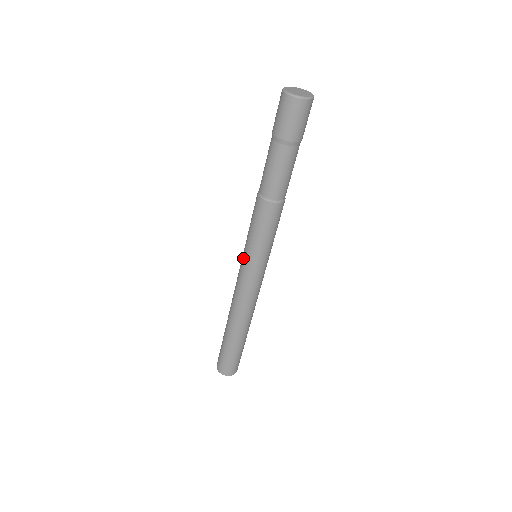
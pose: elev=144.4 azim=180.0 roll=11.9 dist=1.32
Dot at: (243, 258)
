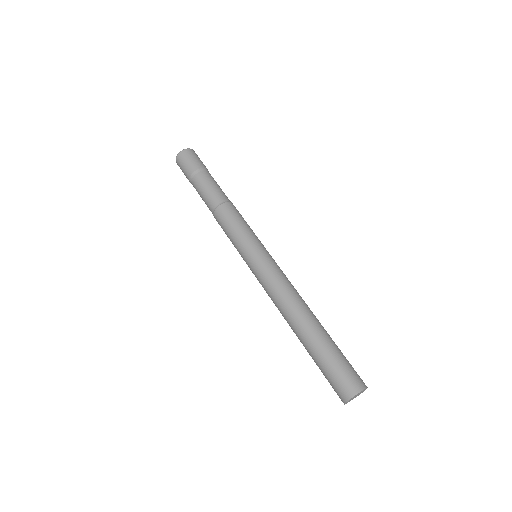
Dot at: occluded
